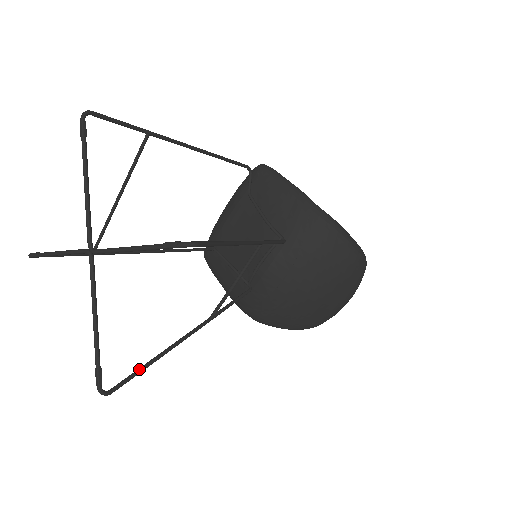
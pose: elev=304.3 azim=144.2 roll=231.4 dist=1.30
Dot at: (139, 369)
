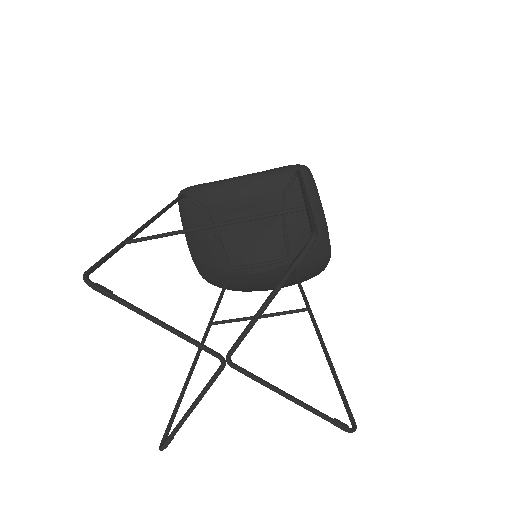
Dot at: (178, 408)
